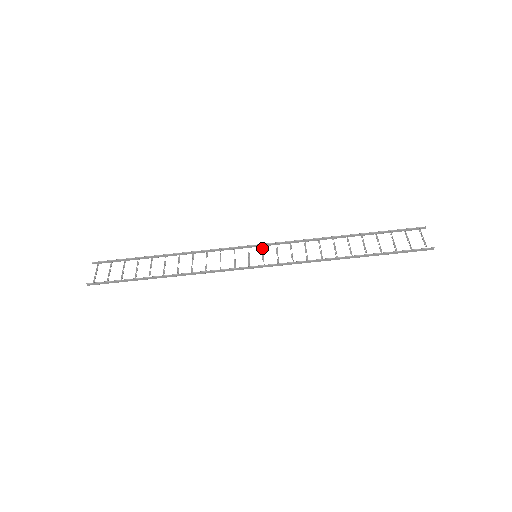
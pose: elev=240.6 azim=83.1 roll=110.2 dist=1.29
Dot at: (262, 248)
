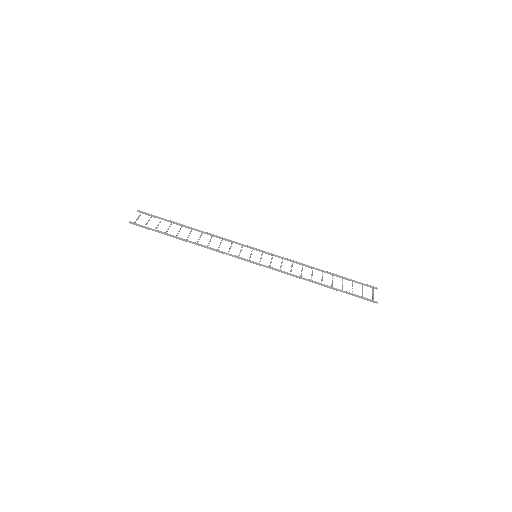
Dot at: (262, 253)
